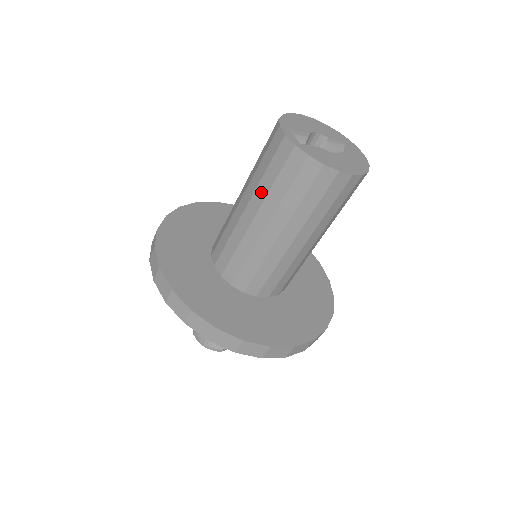
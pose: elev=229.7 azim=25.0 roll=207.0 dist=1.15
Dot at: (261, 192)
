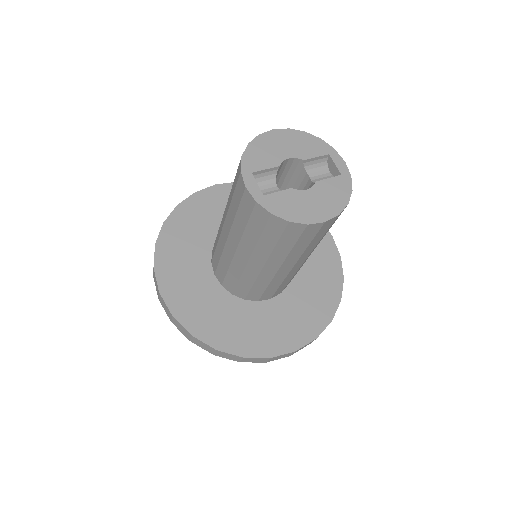
Dot at: (236, 231)
